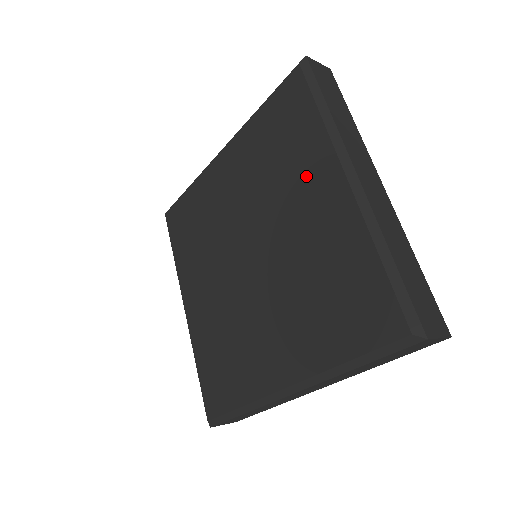
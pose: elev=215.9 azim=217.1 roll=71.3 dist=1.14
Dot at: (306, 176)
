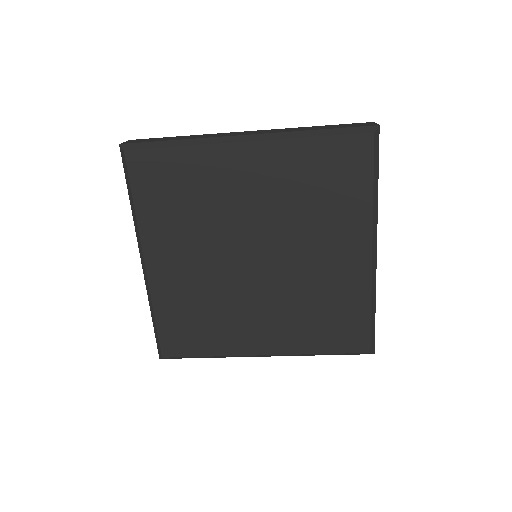
Dot at: (340, 231)
